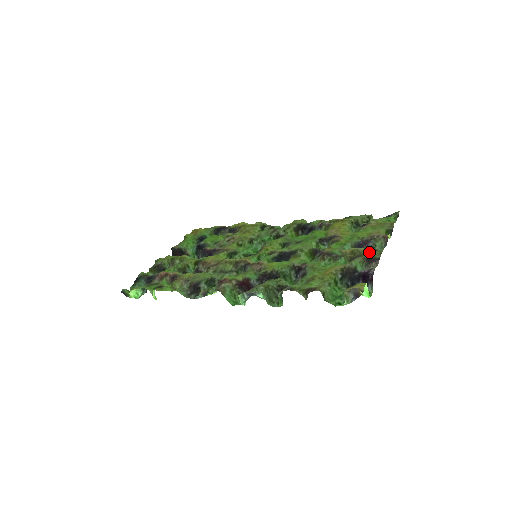
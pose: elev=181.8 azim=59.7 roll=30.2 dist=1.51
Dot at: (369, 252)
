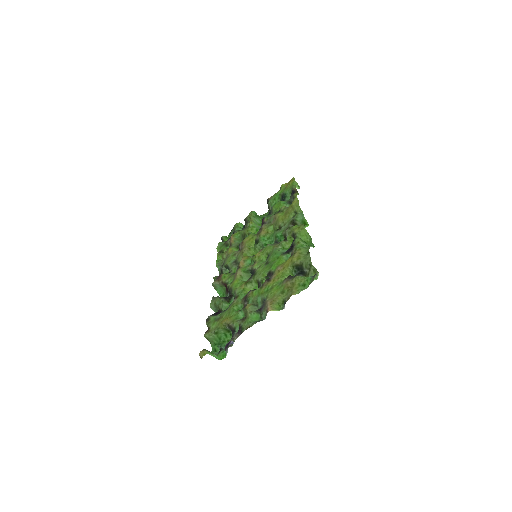
Dot at: (248, 320)
